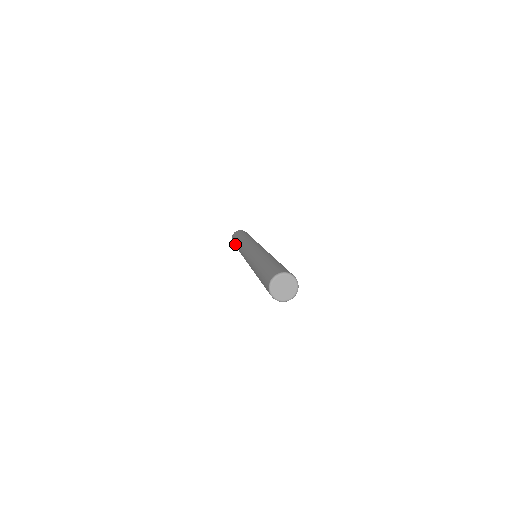
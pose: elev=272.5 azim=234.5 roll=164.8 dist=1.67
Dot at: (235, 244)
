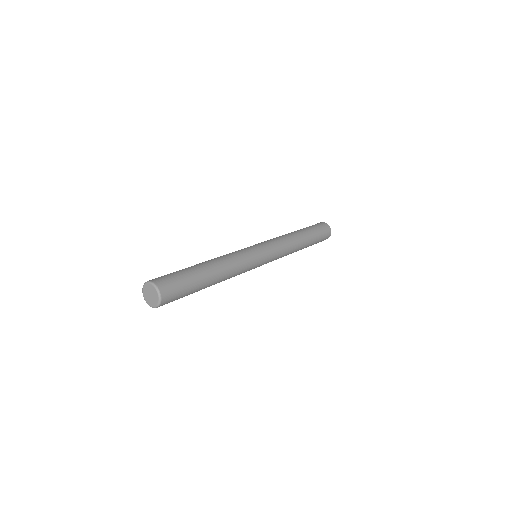
Dot at: occluded
